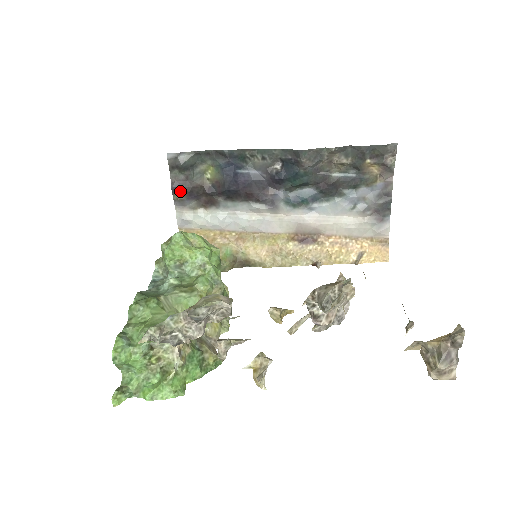
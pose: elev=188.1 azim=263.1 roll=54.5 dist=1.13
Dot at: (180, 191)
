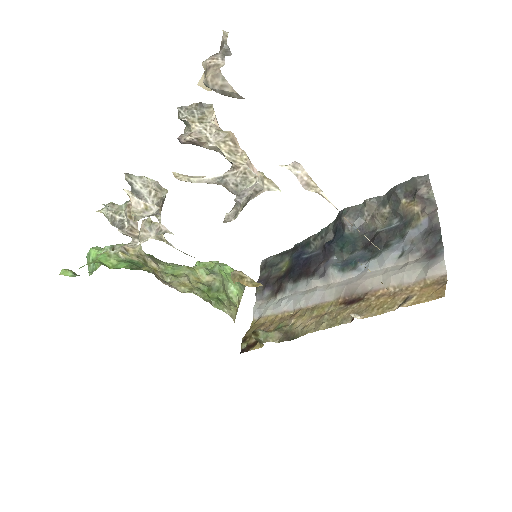
Dot at: occluded
